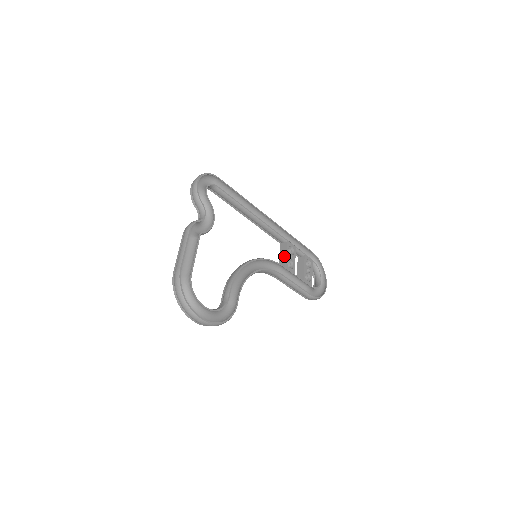
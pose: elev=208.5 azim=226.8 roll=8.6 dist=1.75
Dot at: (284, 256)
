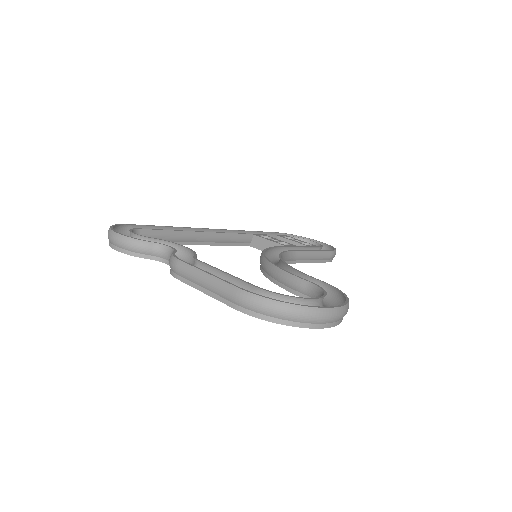
Dot at: (269, 244)
